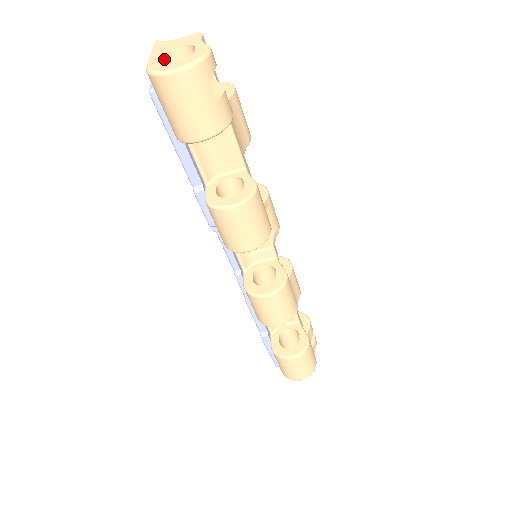
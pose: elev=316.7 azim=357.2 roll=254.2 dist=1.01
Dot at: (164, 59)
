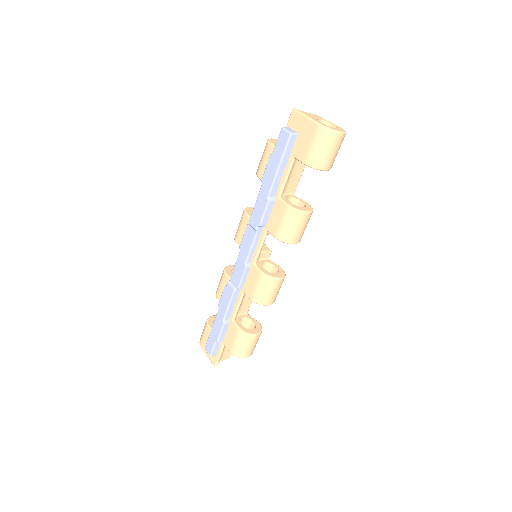
Dot at: occluded
